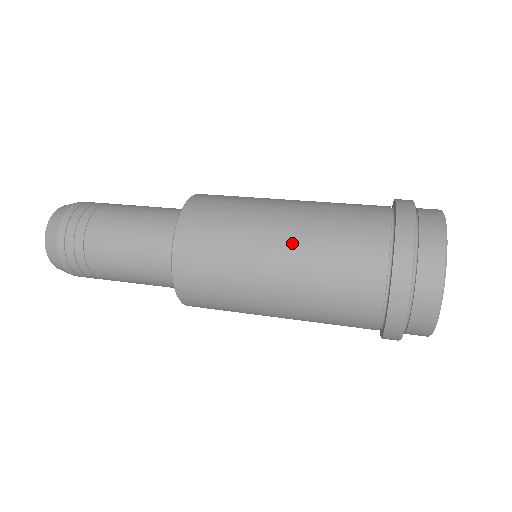
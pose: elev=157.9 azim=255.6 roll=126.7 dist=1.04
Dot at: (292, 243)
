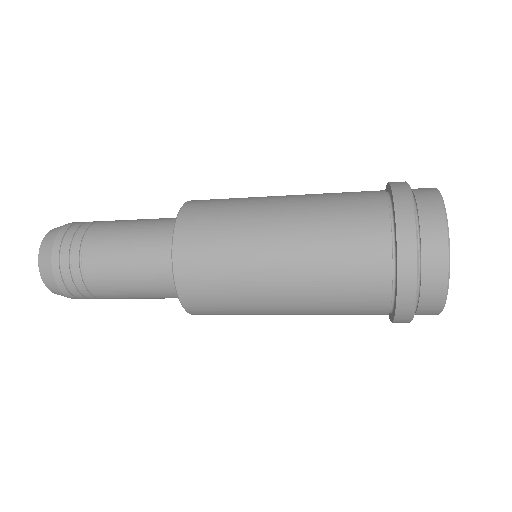
Dot at: (293, 220)
